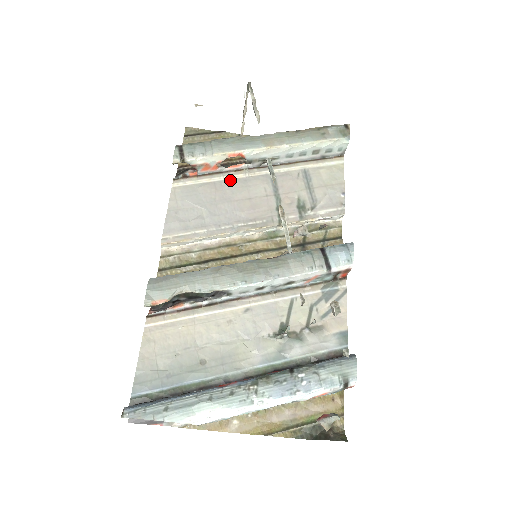
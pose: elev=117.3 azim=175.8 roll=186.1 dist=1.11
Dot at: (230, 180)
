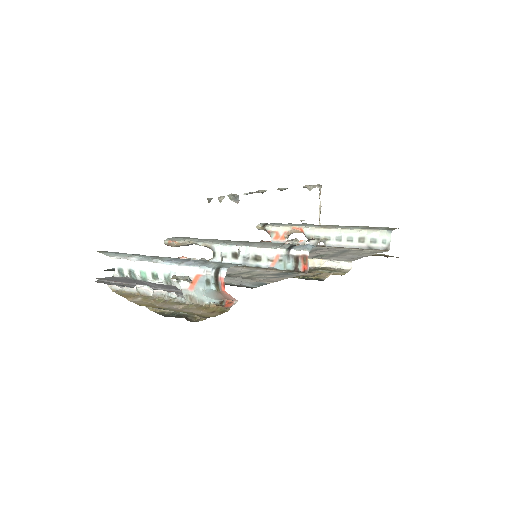
Dot at: occluded
